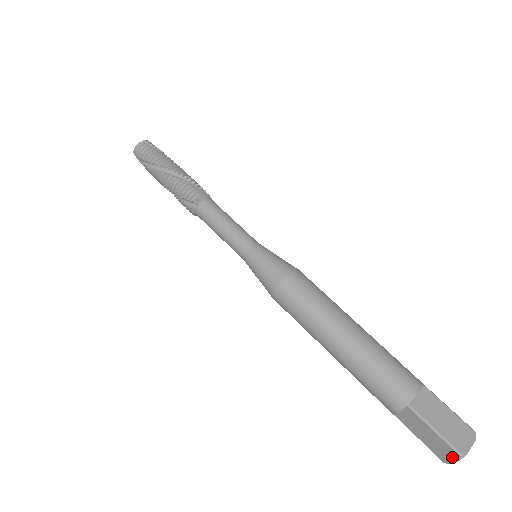
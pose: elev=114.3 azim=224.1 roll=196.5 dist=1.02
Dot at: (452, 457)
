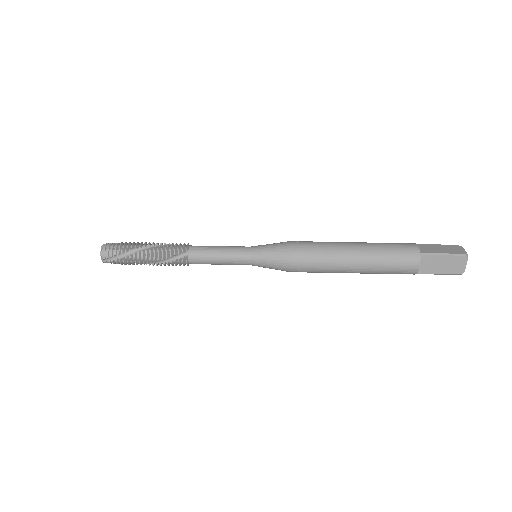
Dot at: (463, 263)
